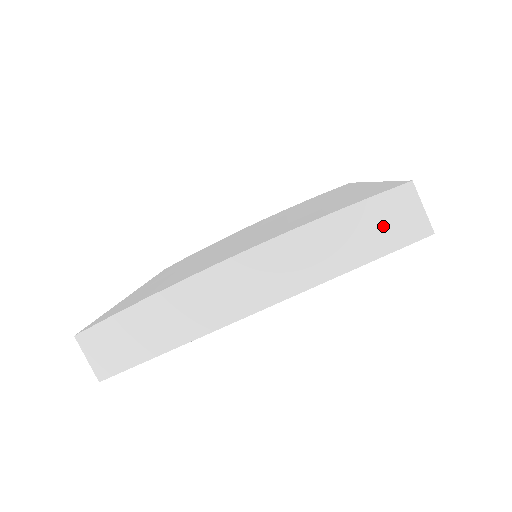
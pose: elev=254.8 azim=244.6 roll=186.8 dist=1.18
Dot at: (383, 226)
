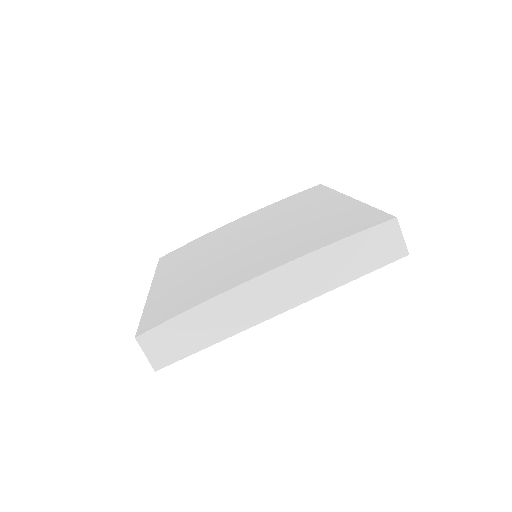
Dot at: (374, 250)
